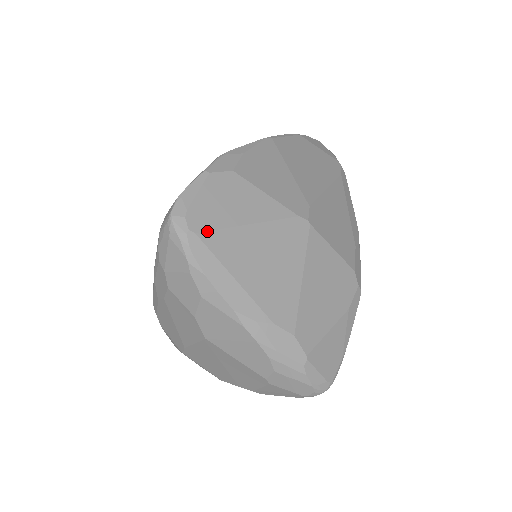
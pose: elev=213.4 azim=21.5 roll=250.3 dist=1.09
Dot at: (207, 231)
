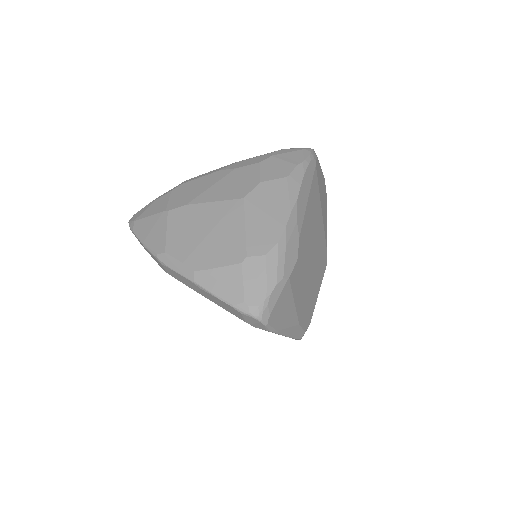
Dot at: (317, 175)
